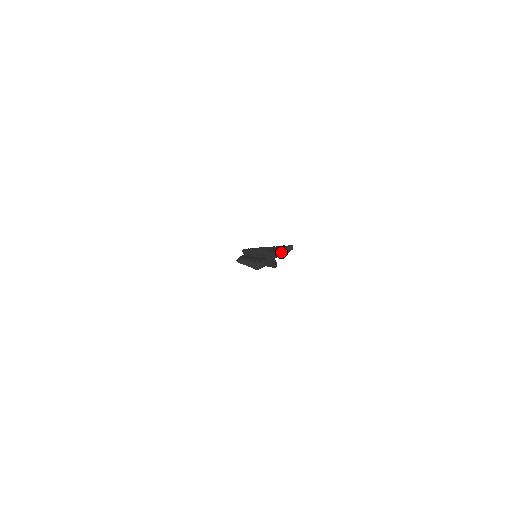
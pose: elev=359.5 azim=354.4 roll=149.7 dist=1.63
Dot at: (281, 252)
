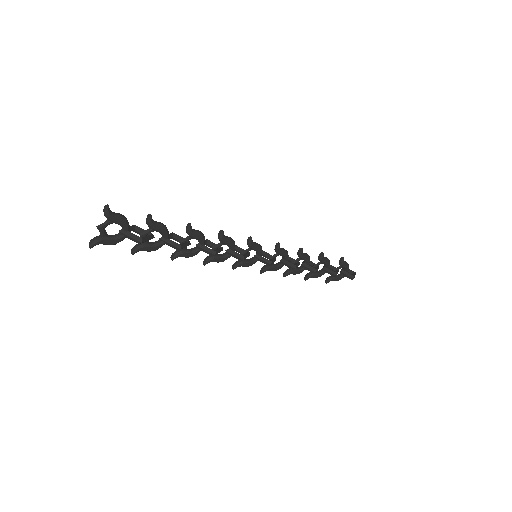
Dot at: (107, 218)
